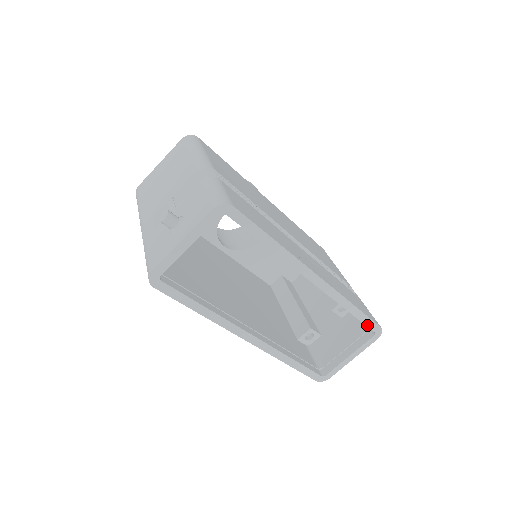
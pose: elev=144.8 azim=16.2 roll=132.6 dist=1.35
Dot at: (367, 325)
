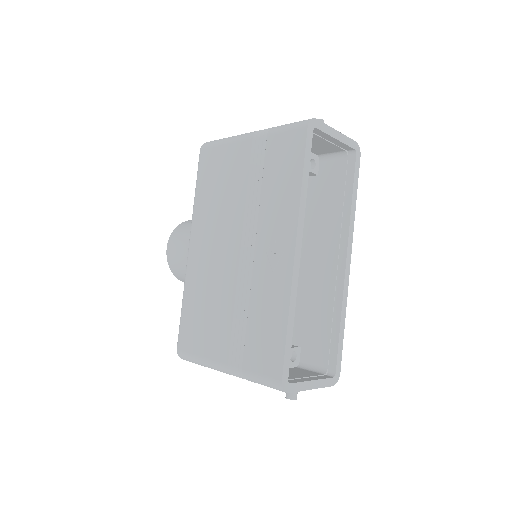
Dot at: (337, 356)
